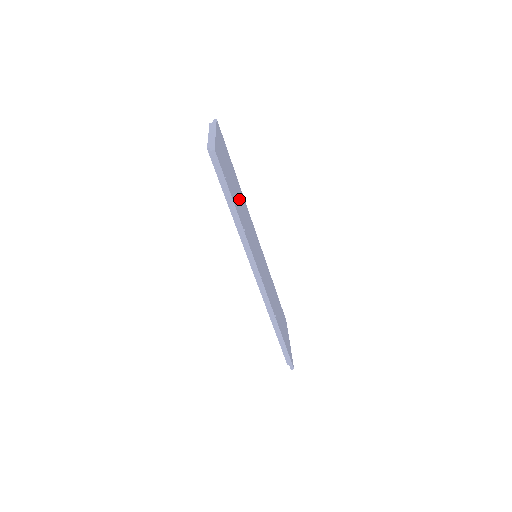
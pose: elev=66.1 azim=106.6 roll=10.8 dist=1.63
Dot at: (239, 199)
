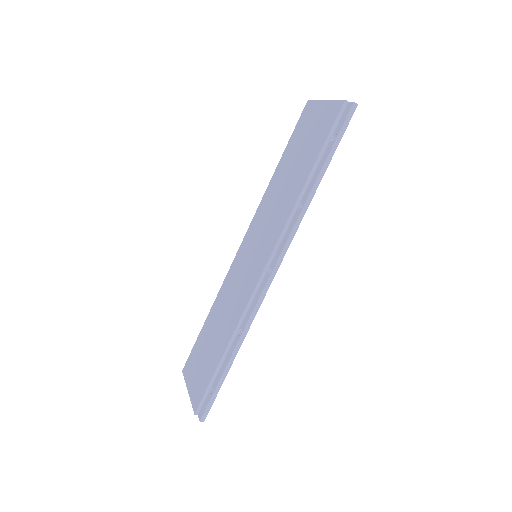
Dot at: occluded
